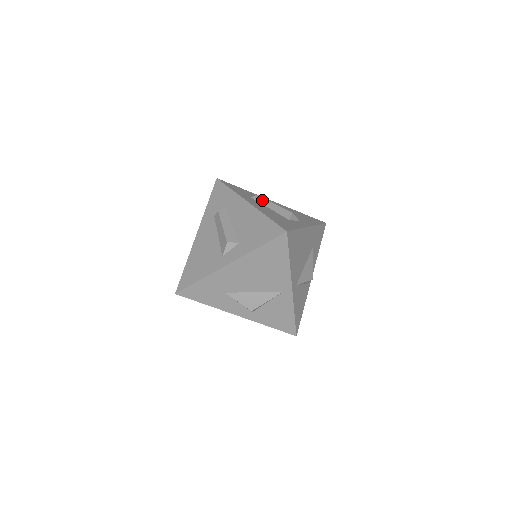
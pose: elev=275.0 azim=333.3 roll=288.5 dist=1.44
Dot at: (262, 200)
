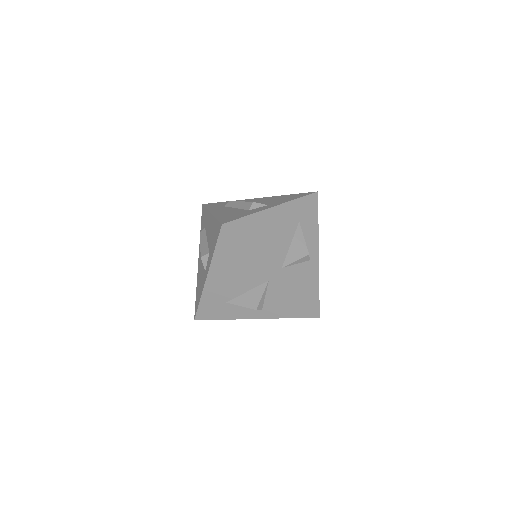
Dot at: (232, 204)
